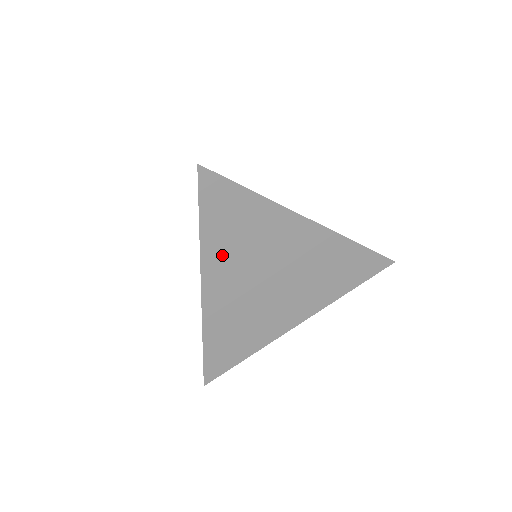
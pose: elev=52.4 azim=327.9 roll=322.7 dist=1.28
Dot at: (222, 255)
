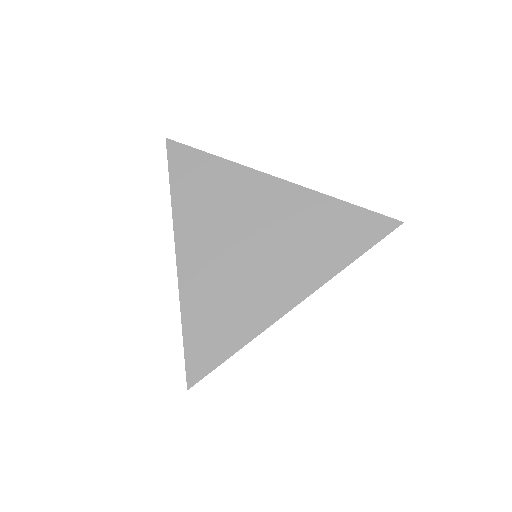
Dot at: (193, 217)
